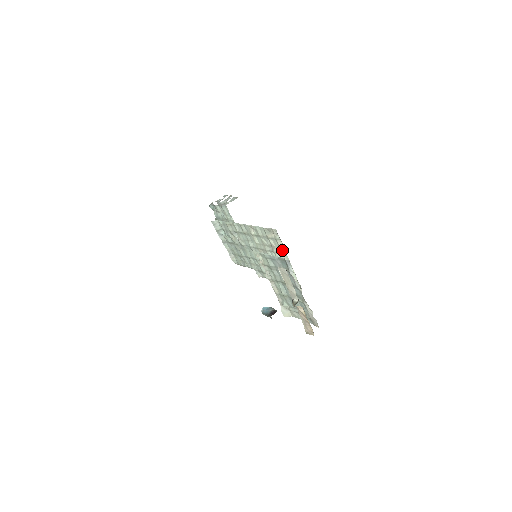
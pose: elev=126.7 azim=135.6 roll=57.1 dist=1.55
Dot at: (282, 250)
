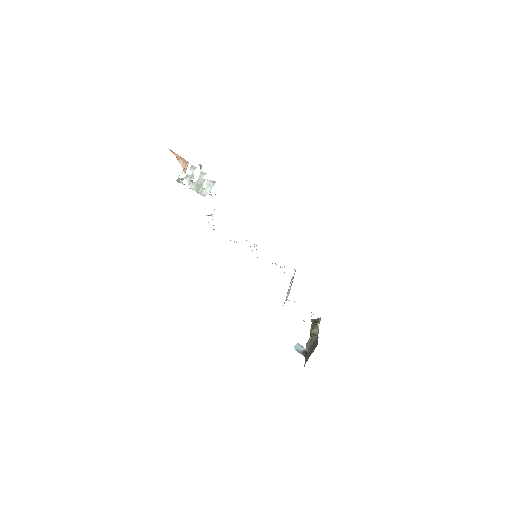
Dot at: occluded
